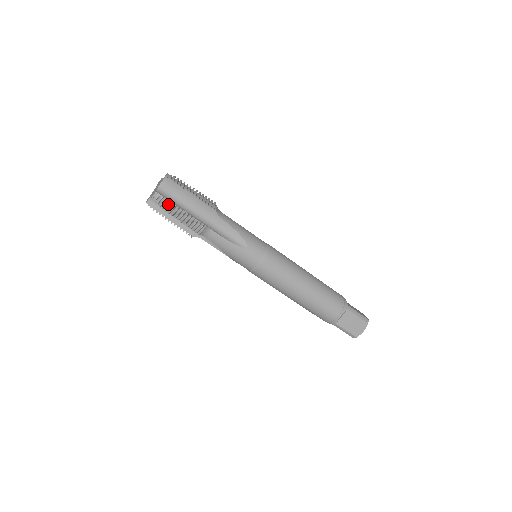
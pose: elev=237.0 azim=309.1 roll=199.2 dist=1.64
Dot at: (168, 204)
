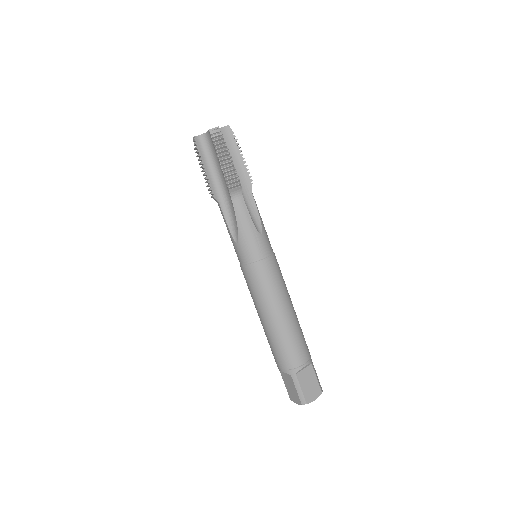
Dot at: (221, 144)
